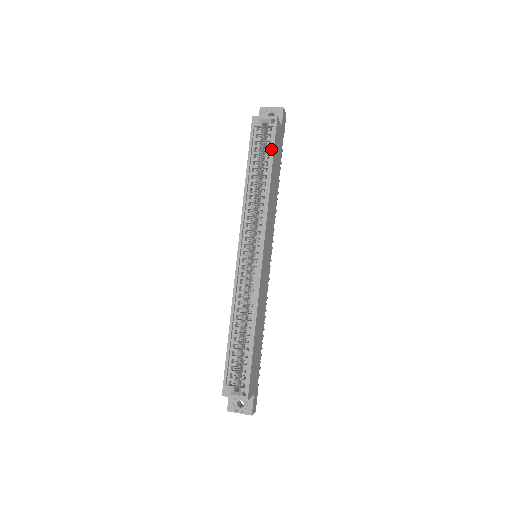
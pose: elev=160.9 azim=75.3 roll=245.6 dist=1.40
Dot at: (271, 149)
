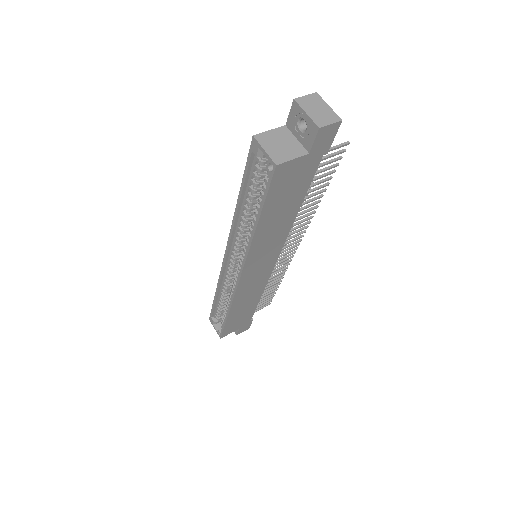
Dot at: (262, 198)
